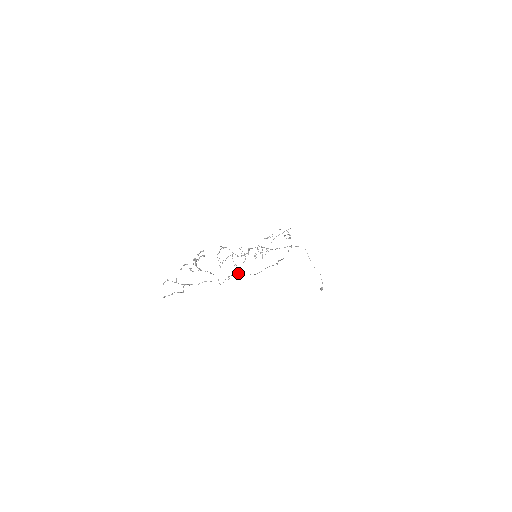
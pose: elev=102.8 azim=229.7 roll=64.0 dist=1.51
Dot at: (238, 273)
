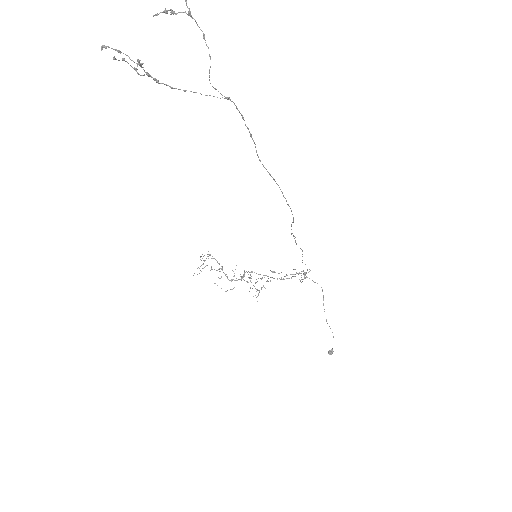
Dot at: occluded
